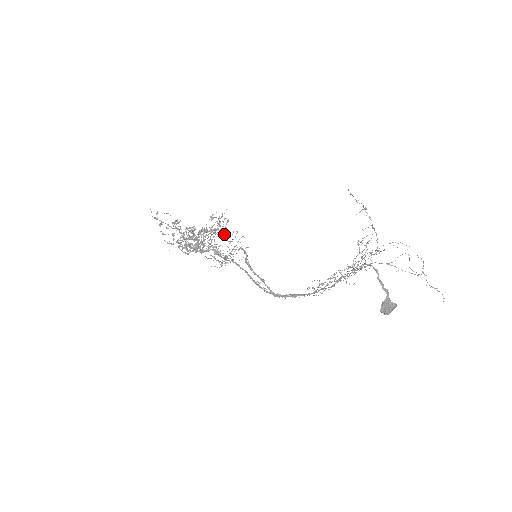
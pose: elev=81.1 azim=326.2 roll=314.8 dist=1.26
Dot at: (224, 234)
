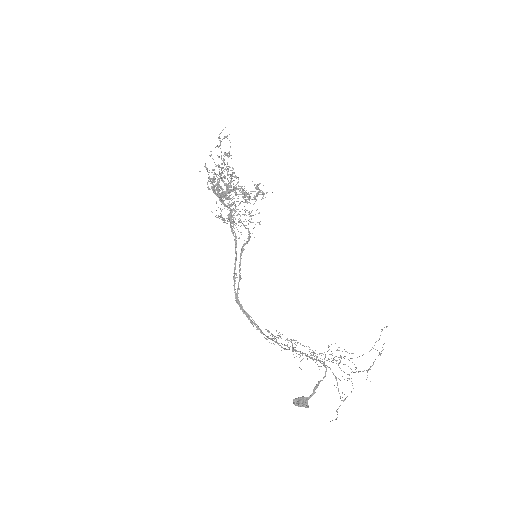
Dot at: (252, 210)
